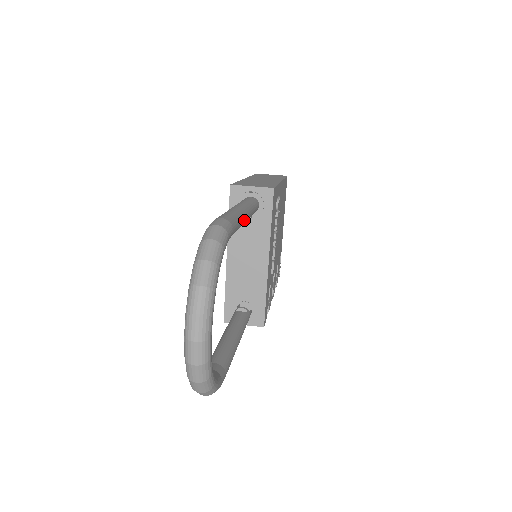
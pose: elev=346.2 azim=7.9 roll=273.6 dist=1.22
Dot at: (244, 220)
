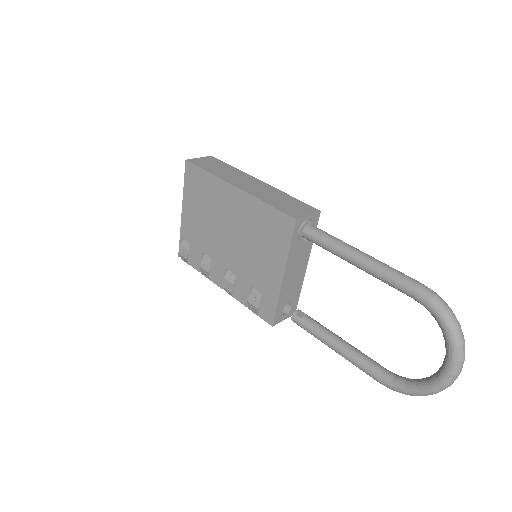
Dot at: occluded
